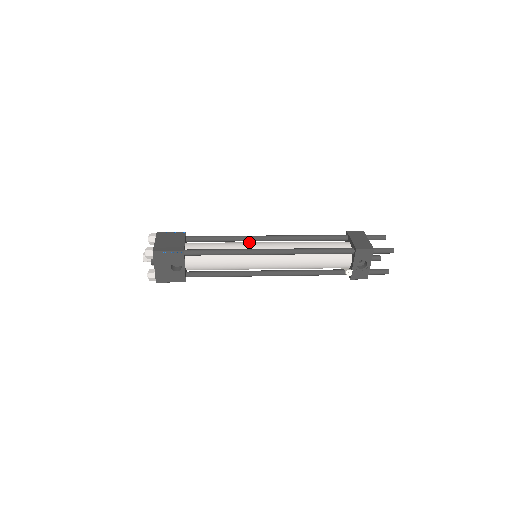
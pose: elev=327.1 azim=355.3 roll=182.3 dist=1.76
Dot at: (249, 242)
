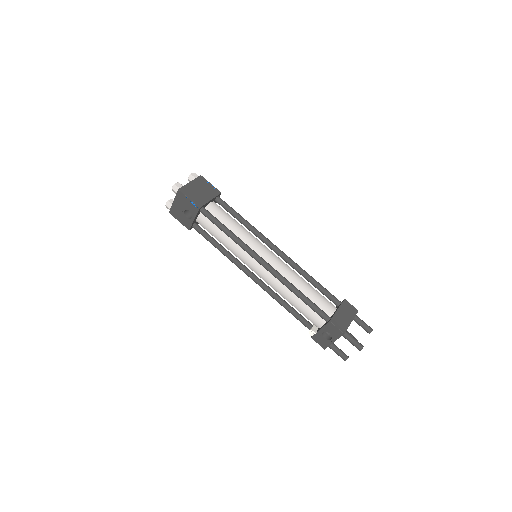
Dot at: (259, 241)
